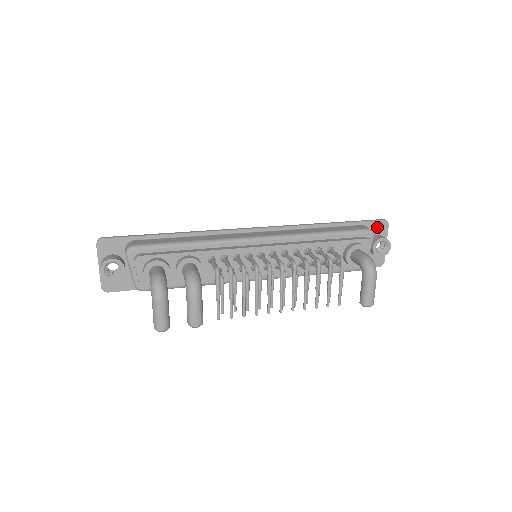
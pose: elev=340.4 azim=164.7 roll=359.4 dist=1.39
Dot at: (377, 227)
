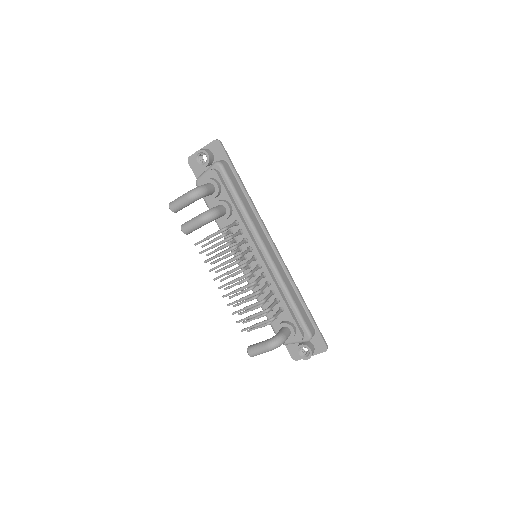
Dot at: (319, 343)
